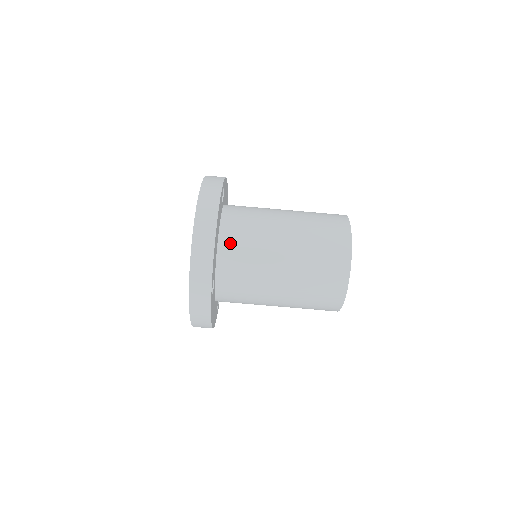
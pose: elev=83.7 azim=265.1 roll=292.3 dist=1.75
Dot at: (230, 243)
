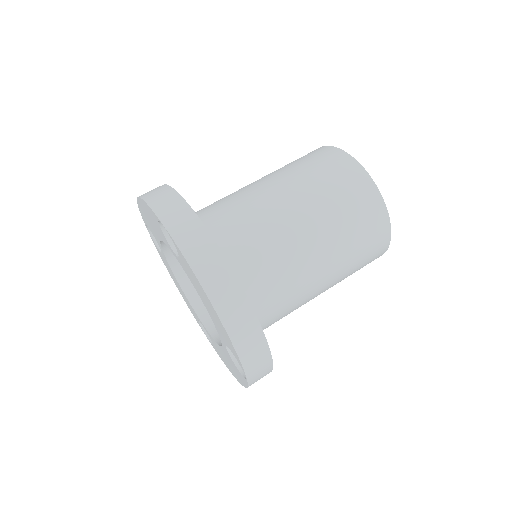
Dot at: (250, 284)
